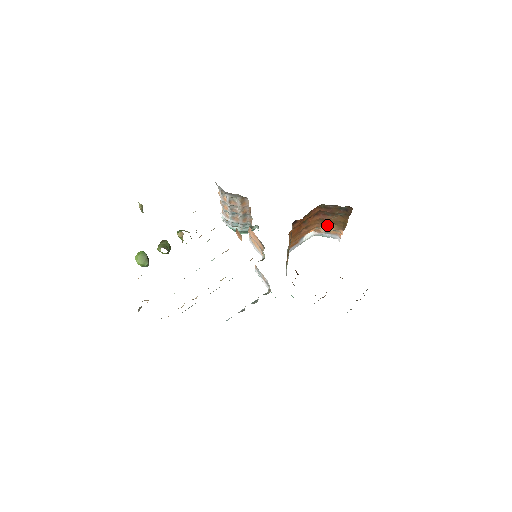
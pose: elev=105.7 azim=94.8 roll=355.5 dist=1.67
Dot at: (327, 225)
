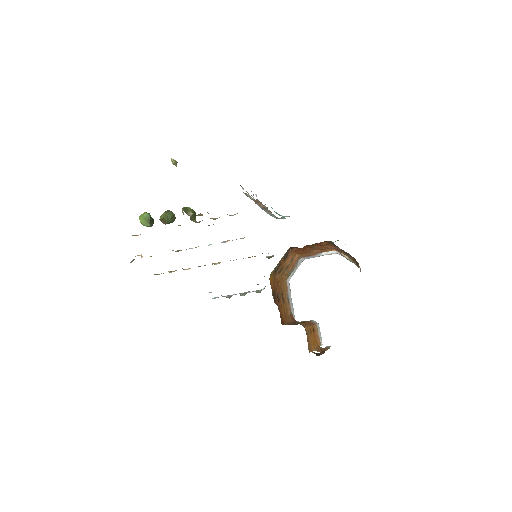
Dot at: occluded
